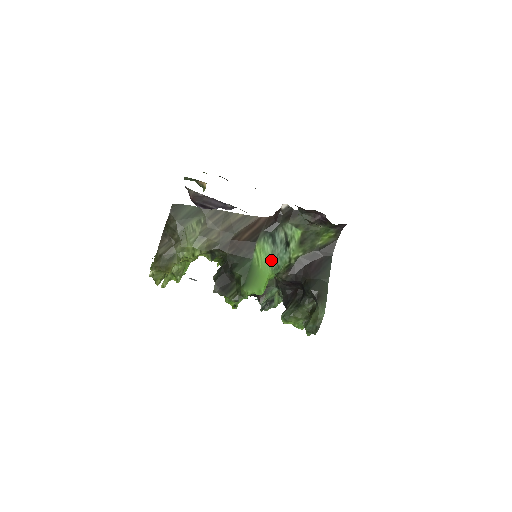
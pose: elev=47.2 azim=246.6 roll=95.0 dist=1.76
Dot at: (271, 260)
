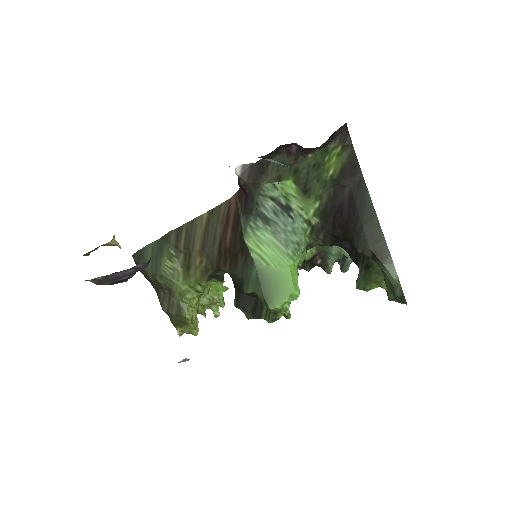
Dot at: (280, 246)
